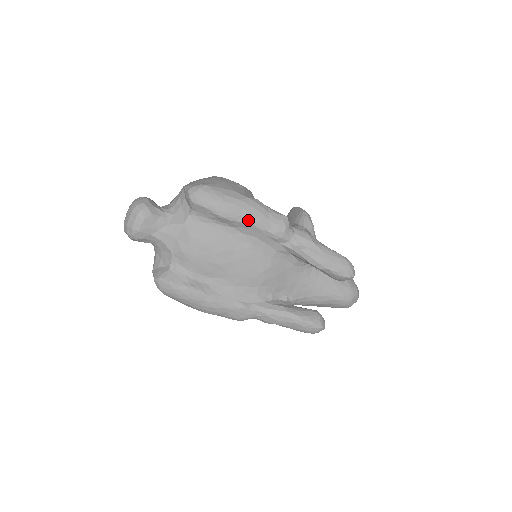
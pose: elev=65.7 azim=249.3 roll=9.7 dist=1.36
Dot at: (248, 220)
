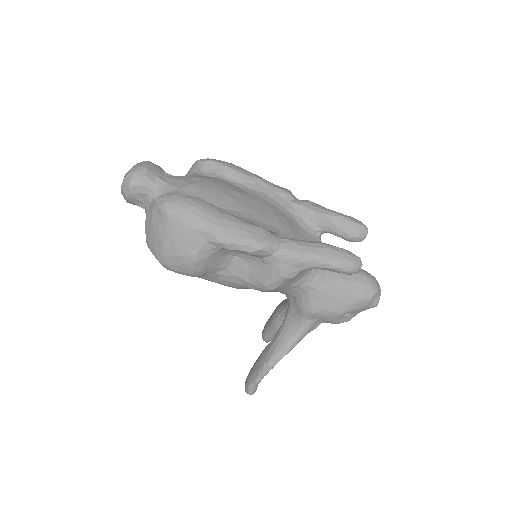
Dot at: (255, 176)
